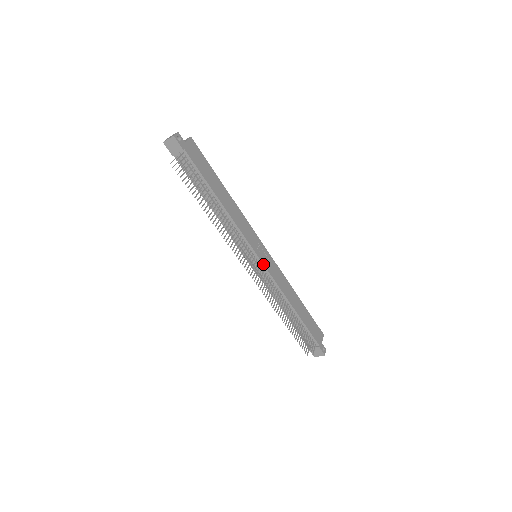
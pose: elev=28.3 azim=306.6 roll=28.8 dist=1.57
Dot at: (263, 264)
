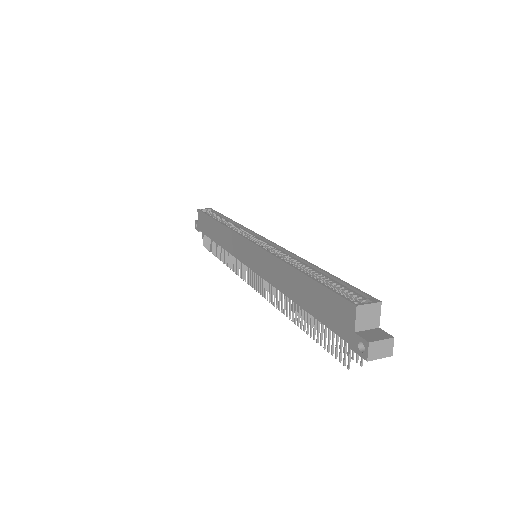
Dot at: occluded
